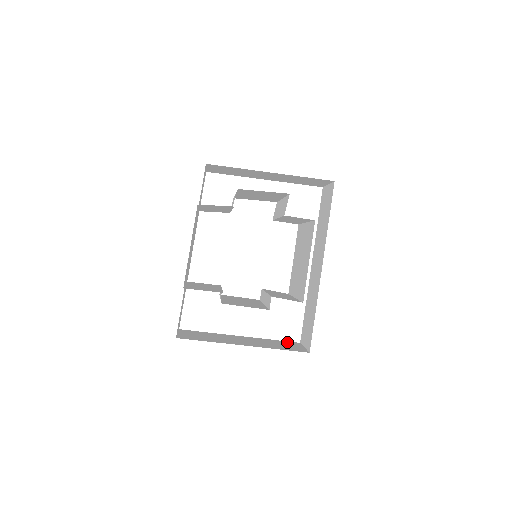
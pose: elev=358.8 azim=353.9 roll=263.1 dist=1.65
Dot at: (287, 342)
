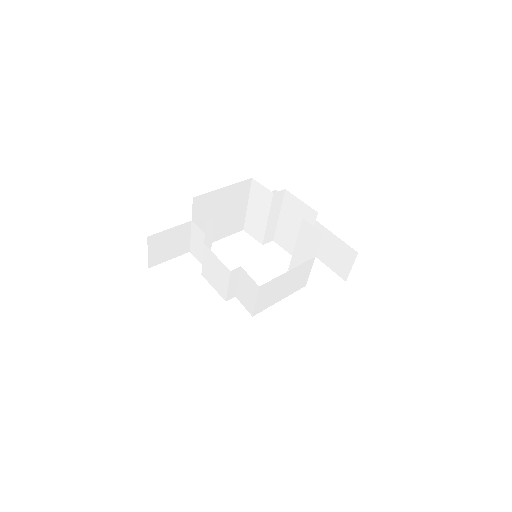
Dot at: occluded
